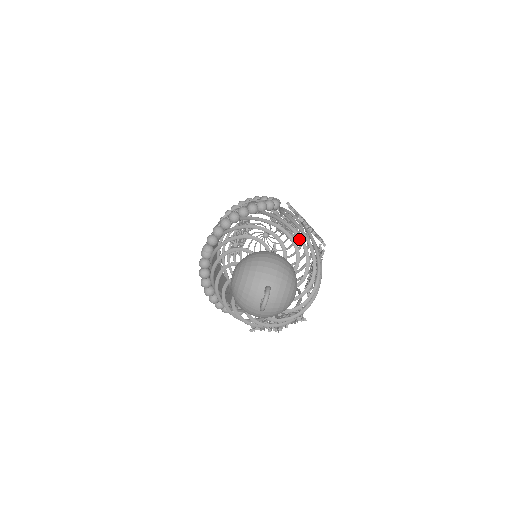
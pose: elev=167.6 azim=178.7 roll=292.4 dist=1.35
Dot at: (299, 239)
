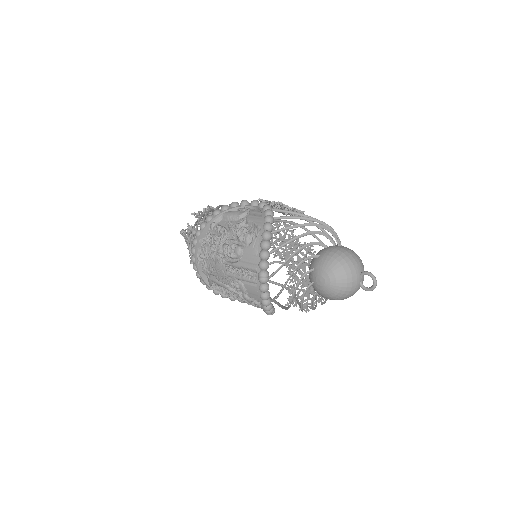
Dot at: (325, 225)
